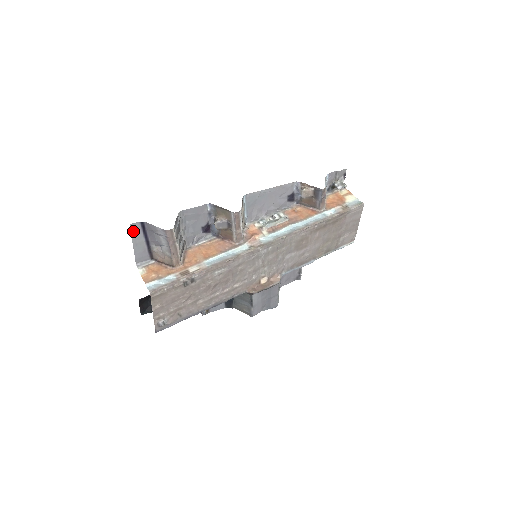
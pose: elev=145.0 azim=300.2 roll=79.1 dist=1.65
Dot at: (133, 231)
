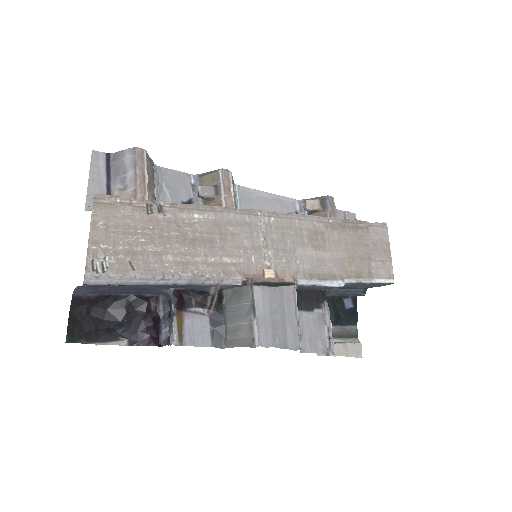
Dot at: (94, 161)
